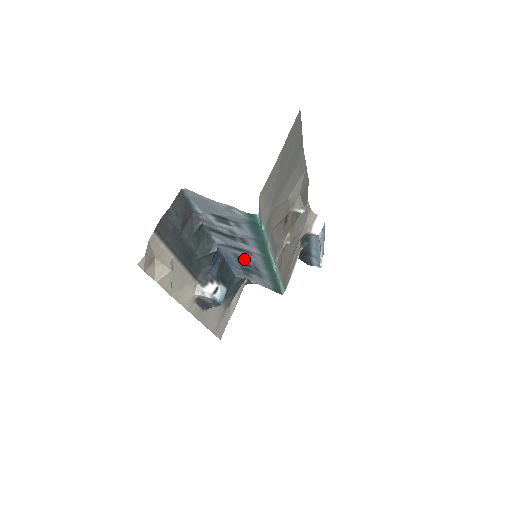
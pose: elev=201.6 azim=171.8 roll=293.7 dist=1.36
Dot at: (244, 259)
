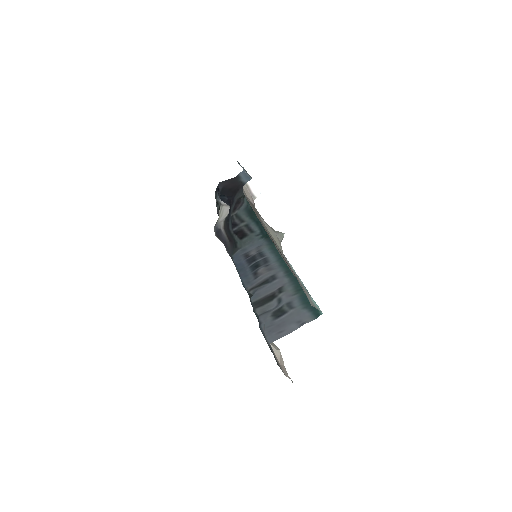
Dot at: (260, 271)
